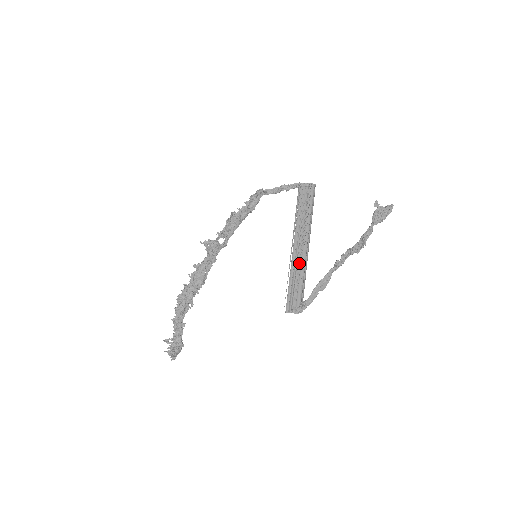
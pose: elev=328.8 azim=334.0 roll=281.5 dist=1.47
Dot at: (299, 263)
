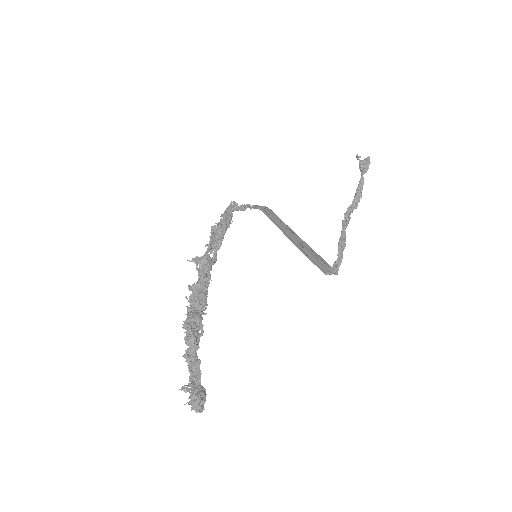
Dot at: occluded
